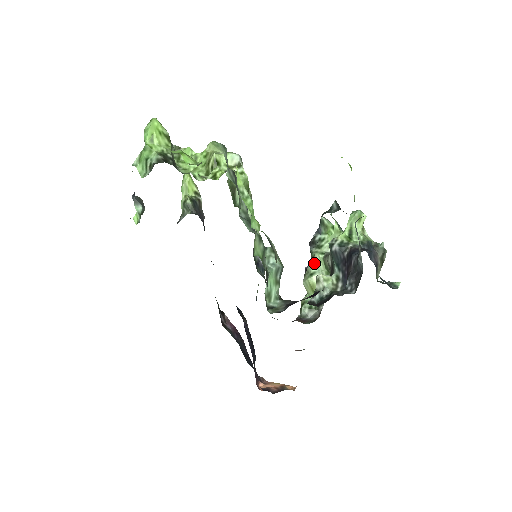
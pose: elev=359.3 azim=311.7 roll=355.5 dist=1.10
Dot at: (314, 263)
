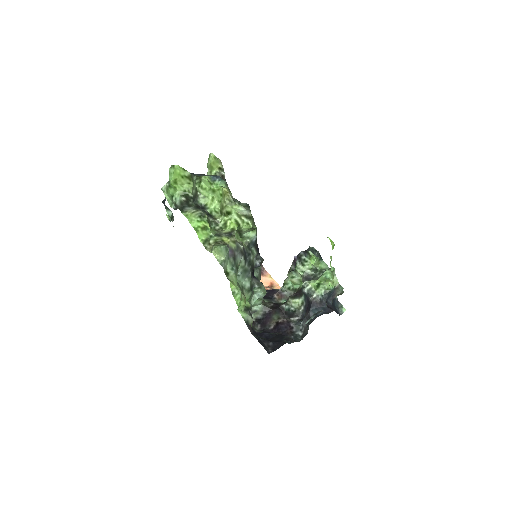
Dot at: (296, 273)
